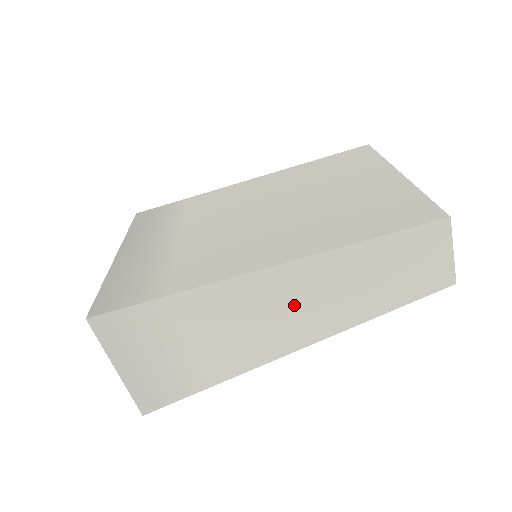
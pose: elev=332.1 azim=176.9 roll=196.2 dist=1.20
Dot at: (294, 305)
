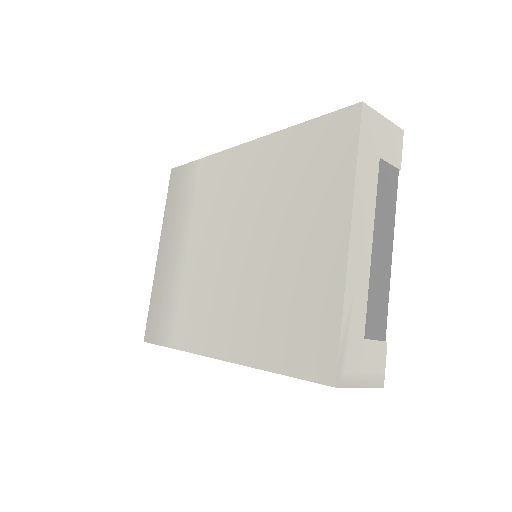
Dot at: occluded
